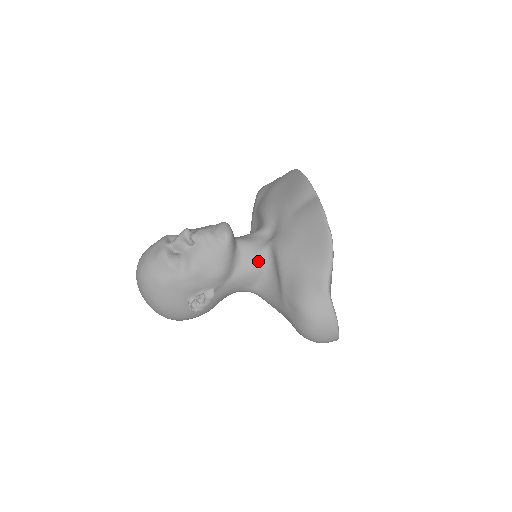
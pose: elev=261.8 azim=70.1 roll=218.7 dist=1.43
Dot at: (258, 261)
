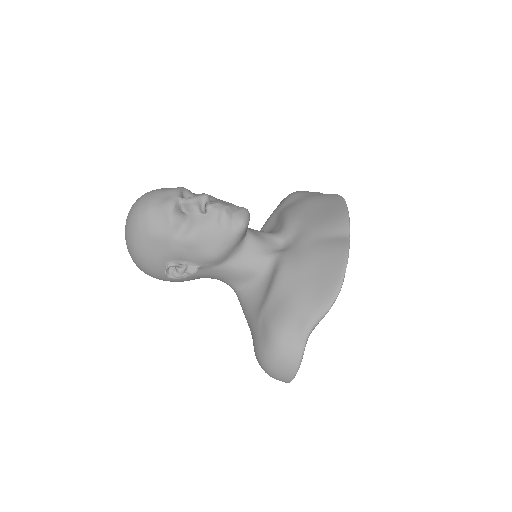
Dot at: (256, 264)
